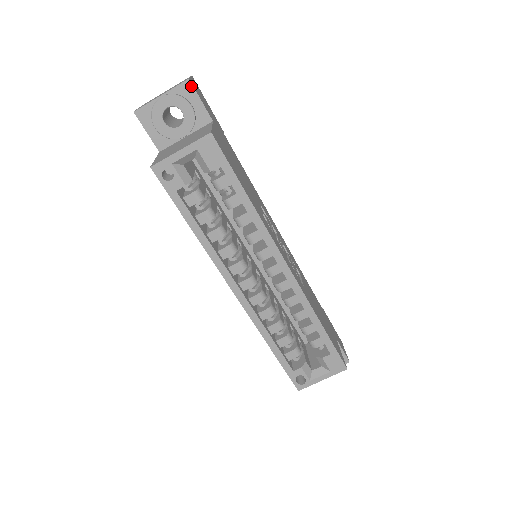
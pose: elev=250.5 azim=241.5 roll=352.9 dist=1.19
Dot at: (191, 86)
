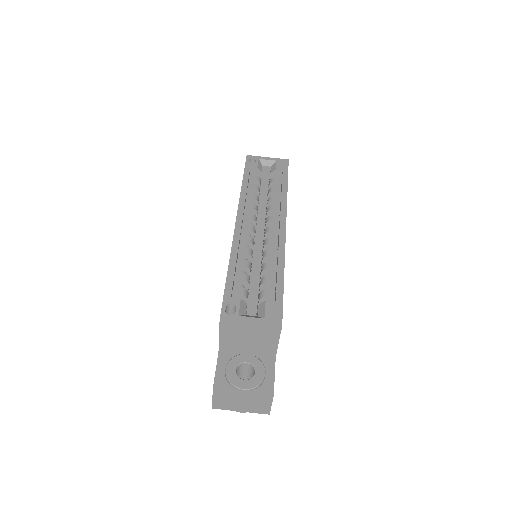
Dot at: occluded
